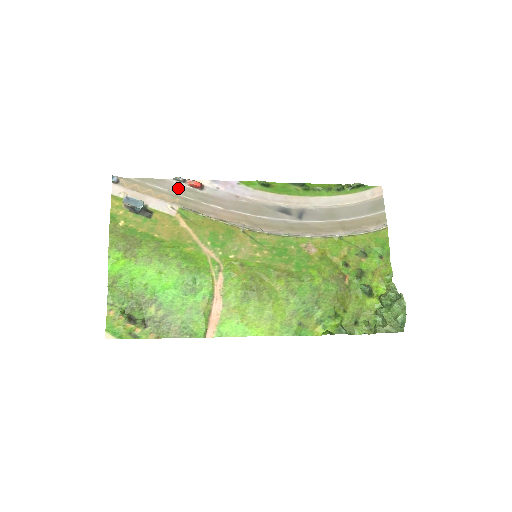
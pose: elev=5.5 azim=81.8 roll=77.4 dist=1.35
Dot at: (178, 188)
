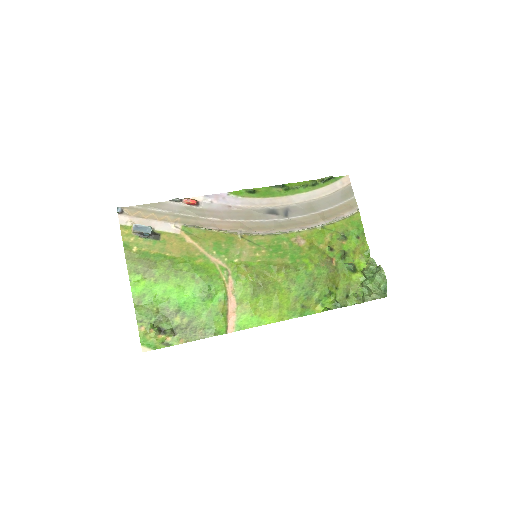
Dot at: (177, 208)
